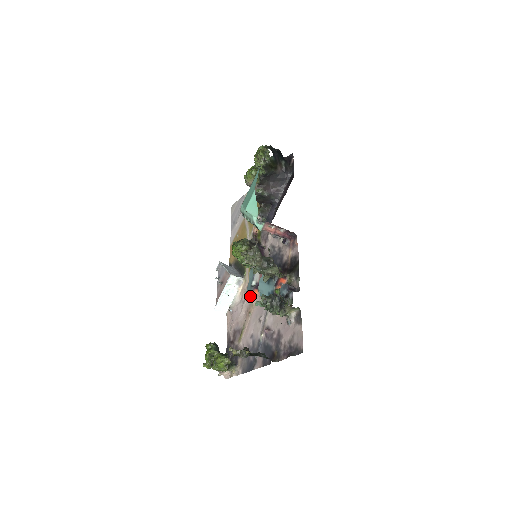
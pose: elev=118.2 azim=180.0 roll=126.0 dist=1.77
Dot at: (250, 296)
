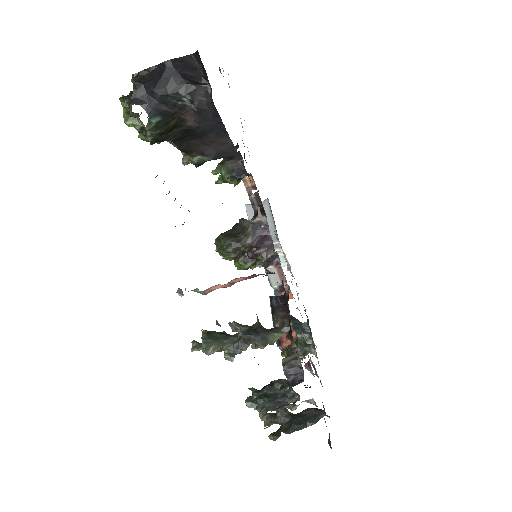
Dot at: occluded
